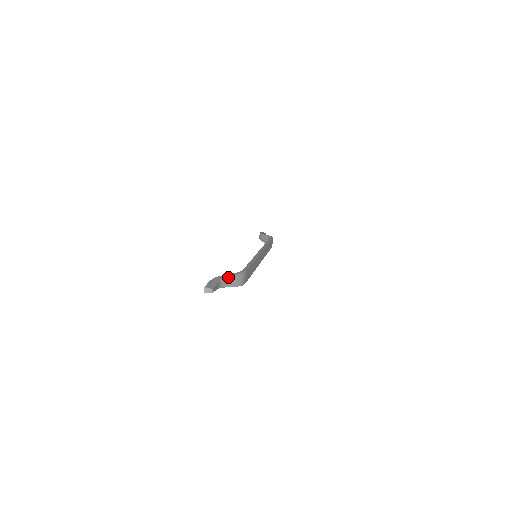
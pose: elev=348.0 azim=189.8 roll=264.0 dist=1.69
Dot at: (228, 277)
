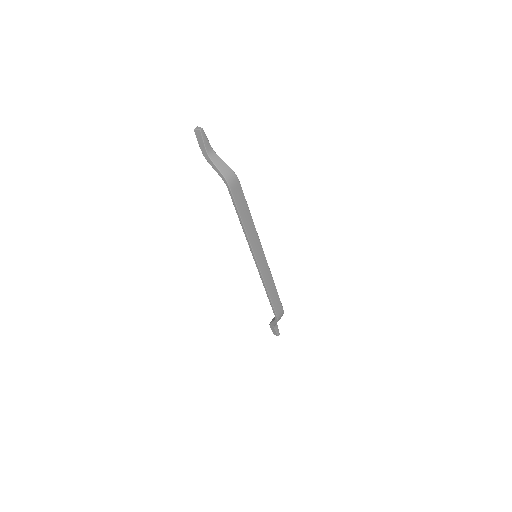
Dot at: occluded
